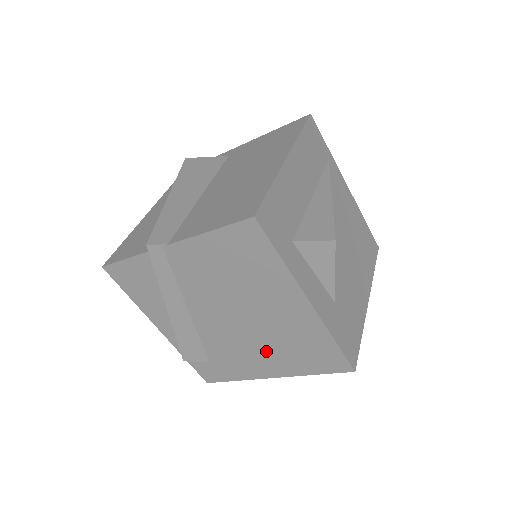
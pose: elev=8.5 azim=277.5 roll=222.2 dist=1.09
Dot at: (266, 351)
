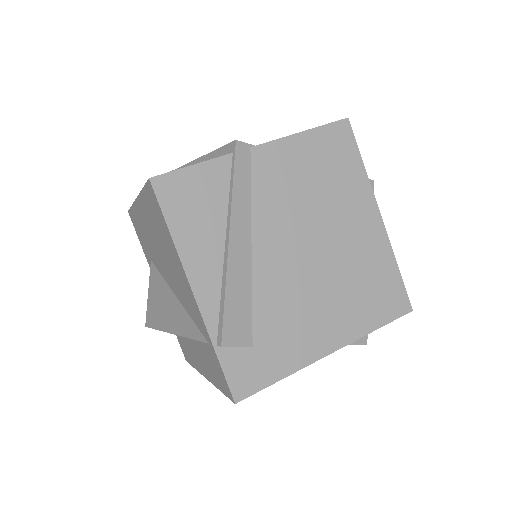
Dot at: (331, 301)
